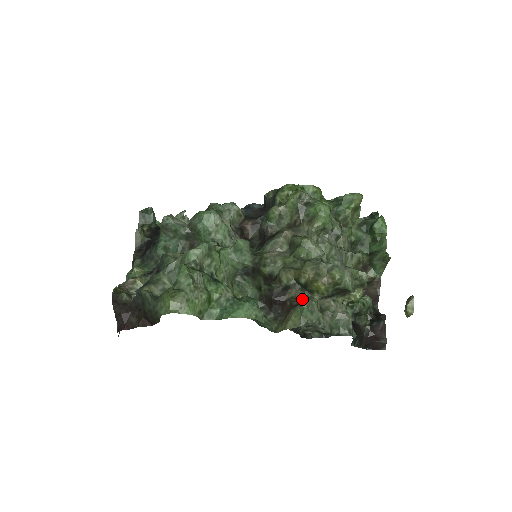
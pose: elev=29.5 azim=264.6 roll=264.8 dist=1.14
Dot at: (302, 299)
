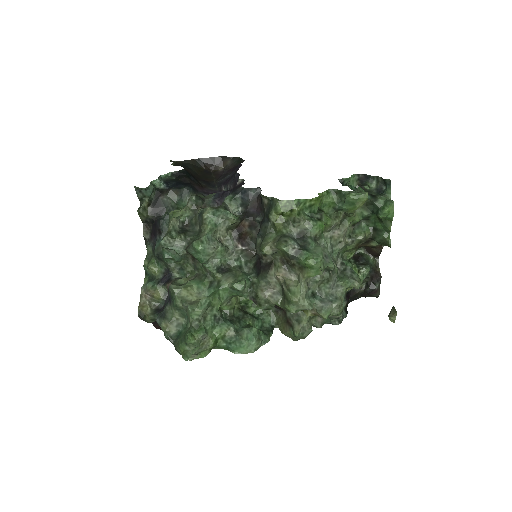
Dot at: (295, 322)
